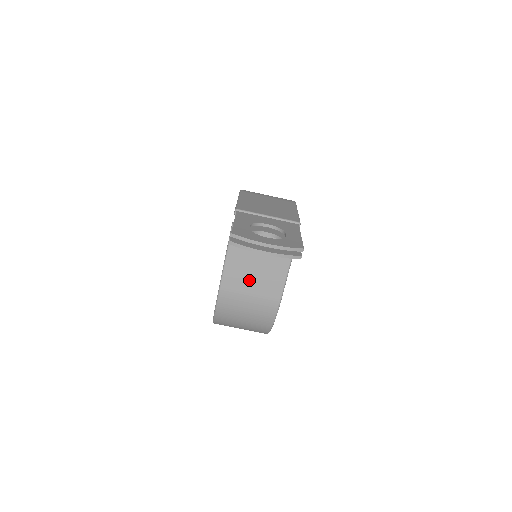
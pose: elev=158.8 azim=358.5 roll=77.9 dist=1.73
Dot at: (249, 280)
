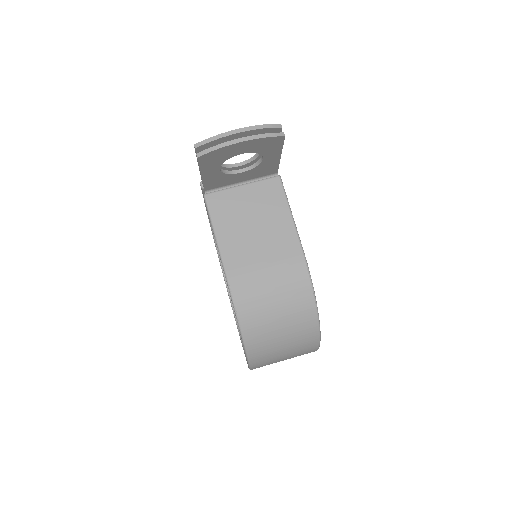
Dot at: (255, 249)
